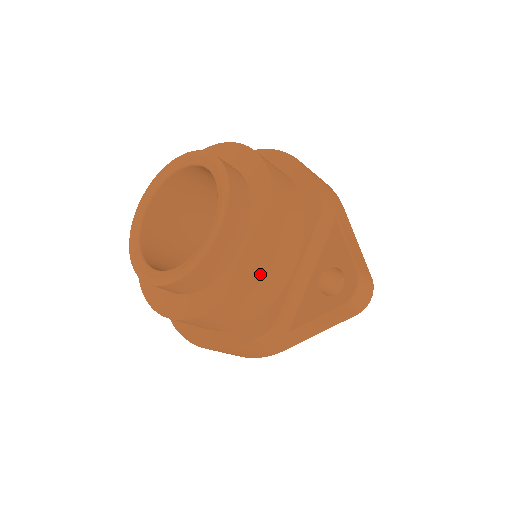
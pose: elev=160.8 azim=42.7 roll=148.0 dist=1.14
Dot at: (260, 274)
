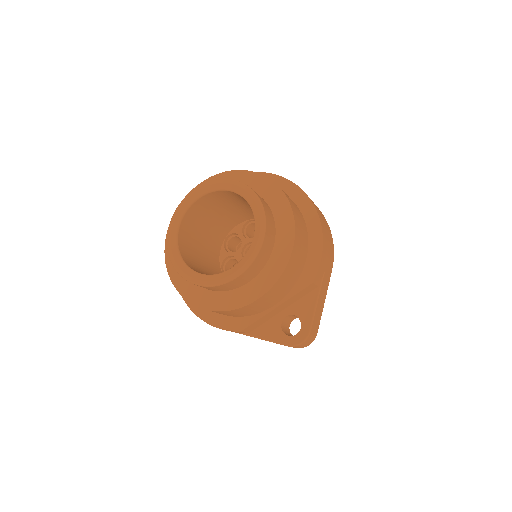
Dot at: (249, 308)
